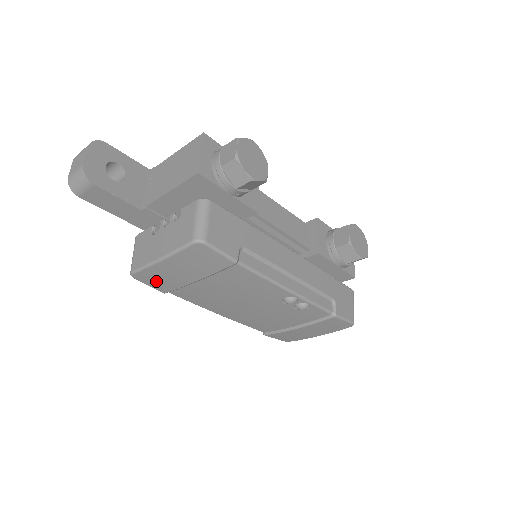
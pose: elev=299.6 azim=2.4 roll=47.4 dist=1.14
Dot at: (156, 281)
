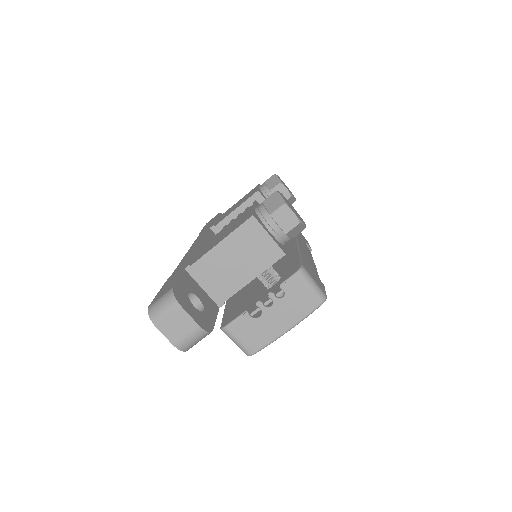
Dot at: occluded
